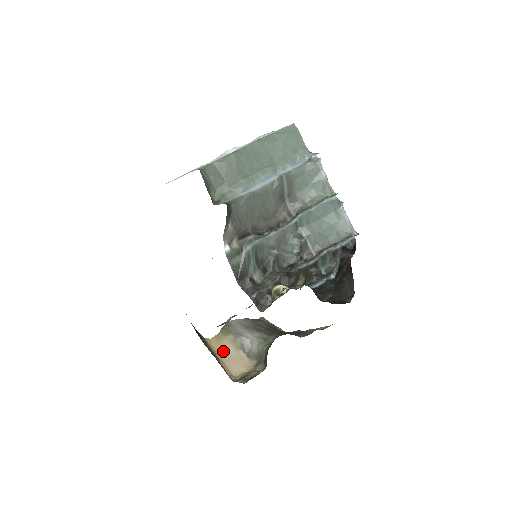
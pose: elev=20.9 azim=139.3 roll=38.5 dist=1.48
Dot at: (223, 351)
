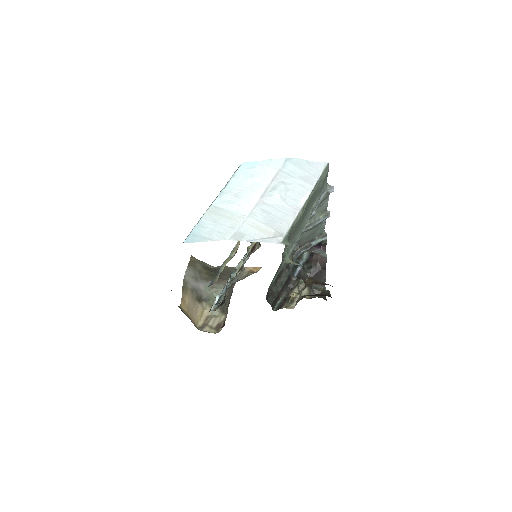
Dot at: (188, 309)
